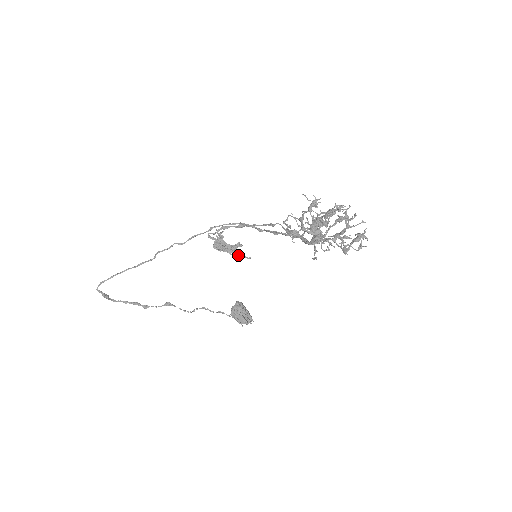
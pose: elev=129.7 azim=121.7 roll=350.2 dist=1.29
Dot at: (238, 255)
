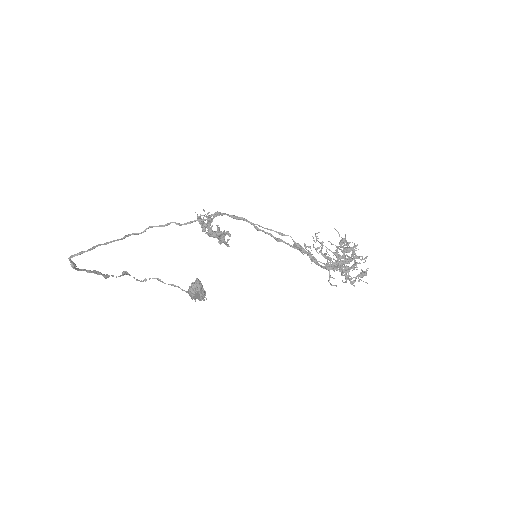
Dot at: (222, 242)
